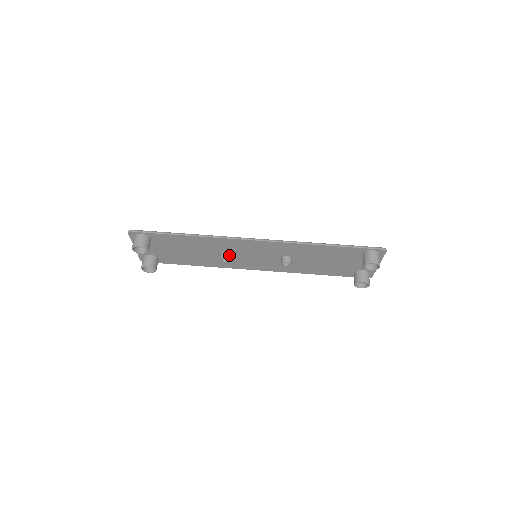
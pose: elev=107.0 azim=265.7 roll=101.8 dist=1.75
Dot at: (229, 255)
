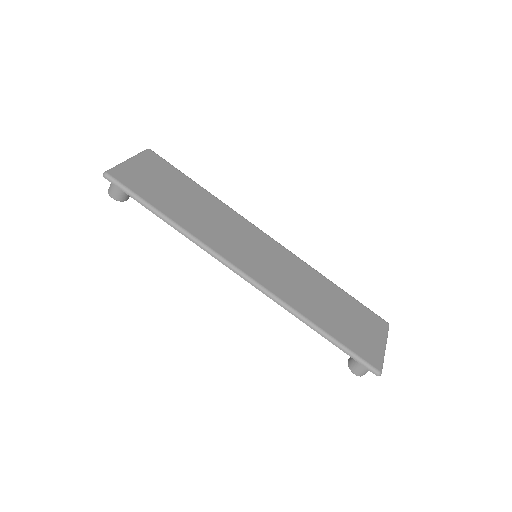
Dot at: occluded
